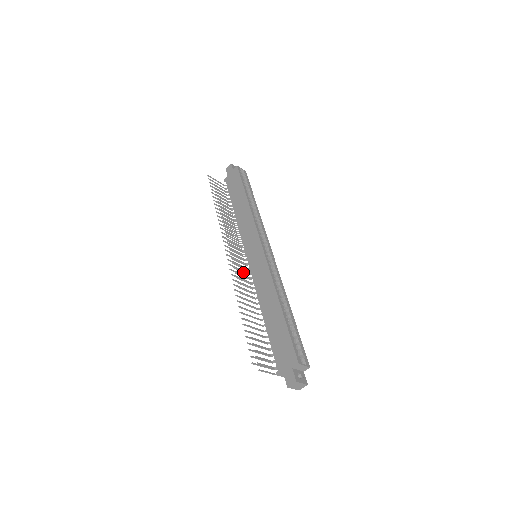
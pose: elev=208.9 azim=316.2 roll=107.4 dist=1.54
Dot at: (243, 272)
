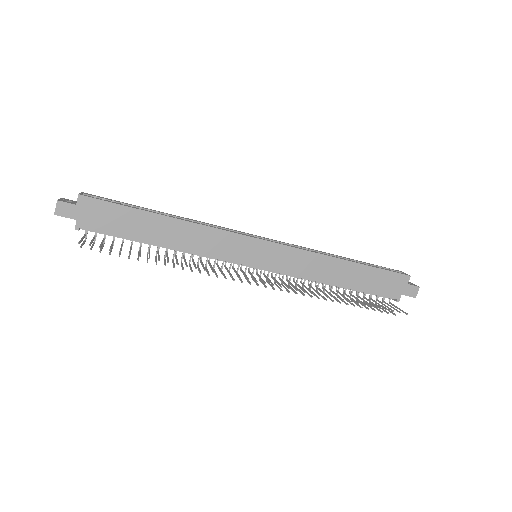
Dot at: (262, 282)
